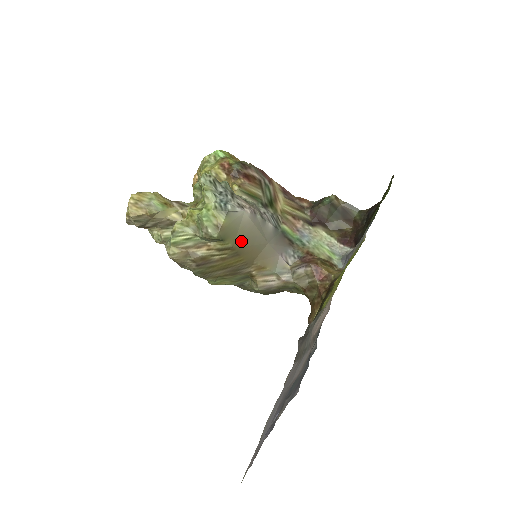
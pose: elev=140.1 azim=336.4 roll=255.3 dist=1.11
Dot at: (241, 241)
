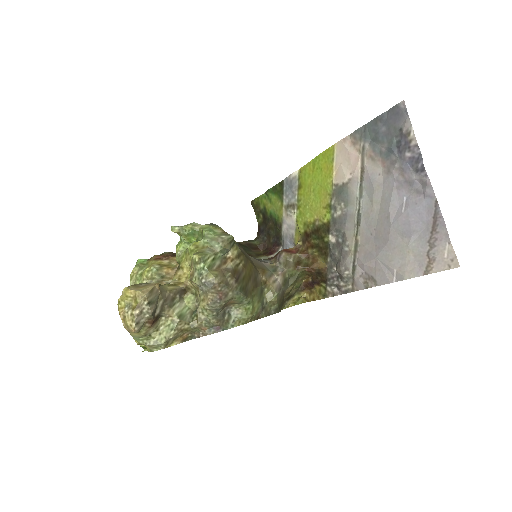
Dot at: (240, 249)
